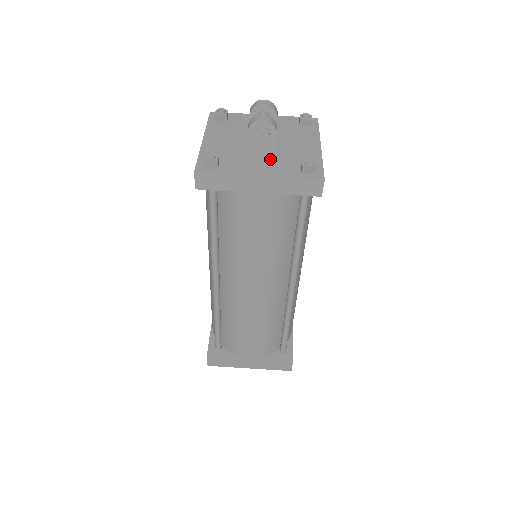
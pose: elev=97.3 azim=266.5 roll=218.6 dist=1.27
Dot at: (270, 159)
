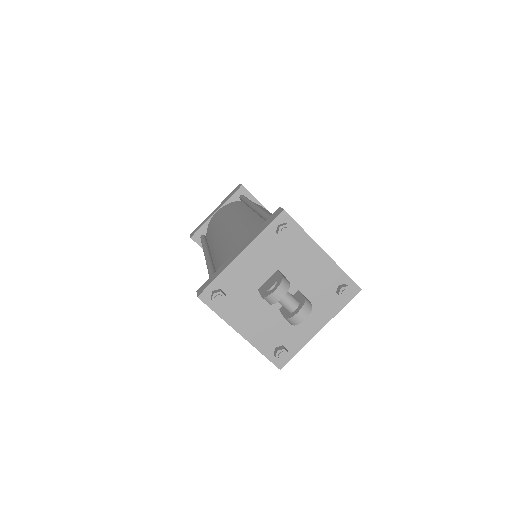
Dot at: occluded
